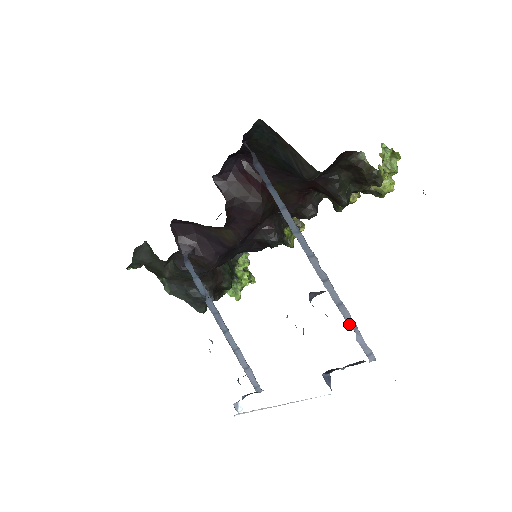
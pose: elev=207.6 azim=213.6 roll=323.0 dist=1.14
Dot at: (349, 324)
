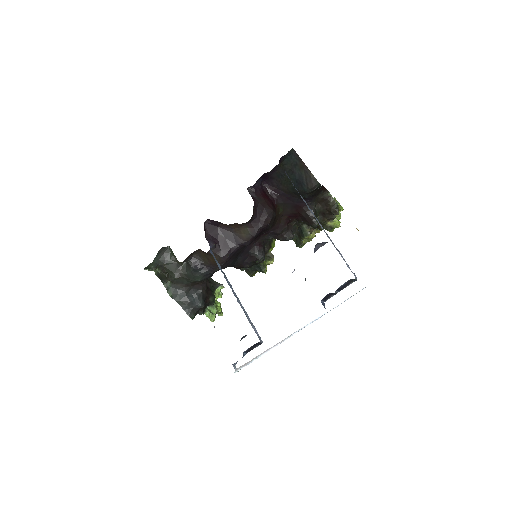
Dot at: occluded
